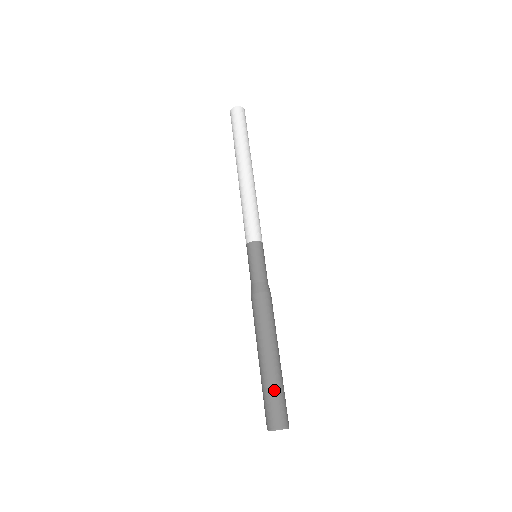
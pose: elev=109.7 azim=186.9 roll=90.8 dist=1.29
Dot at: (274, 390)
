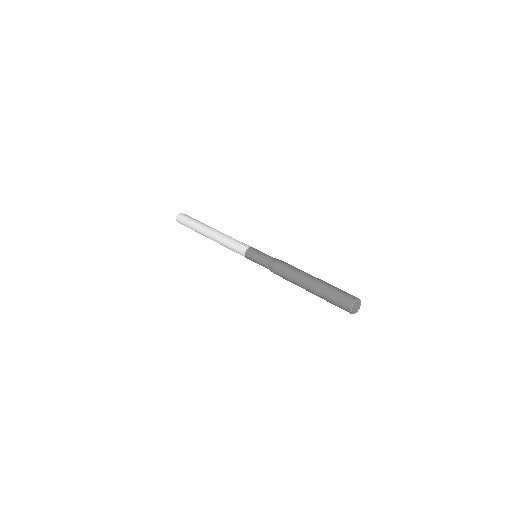
Dot at: occluded
